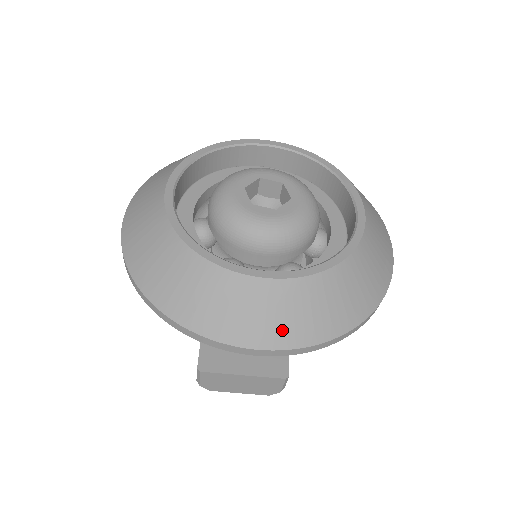
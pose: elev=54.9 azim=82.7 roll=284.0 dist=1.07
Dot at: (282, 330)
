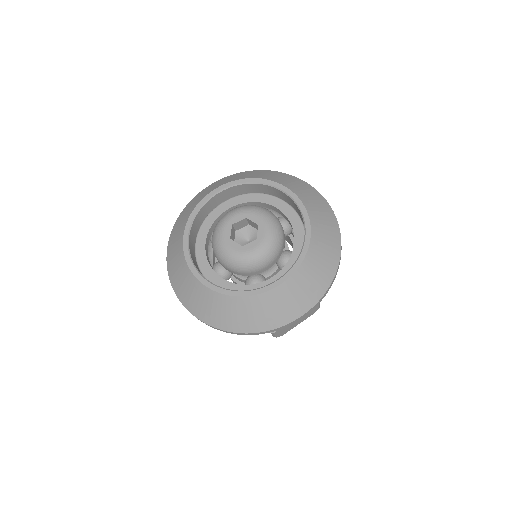
Dot at: (307, 298)
